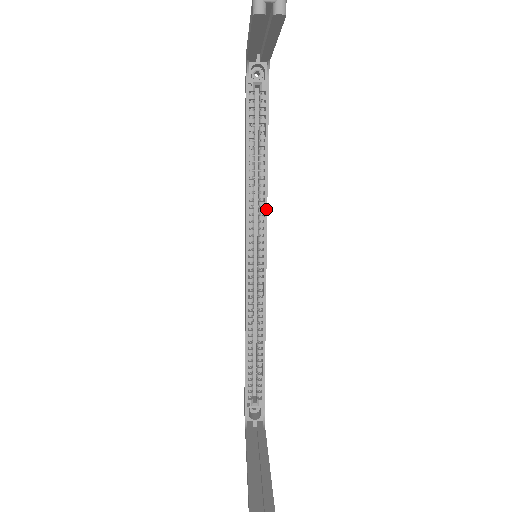
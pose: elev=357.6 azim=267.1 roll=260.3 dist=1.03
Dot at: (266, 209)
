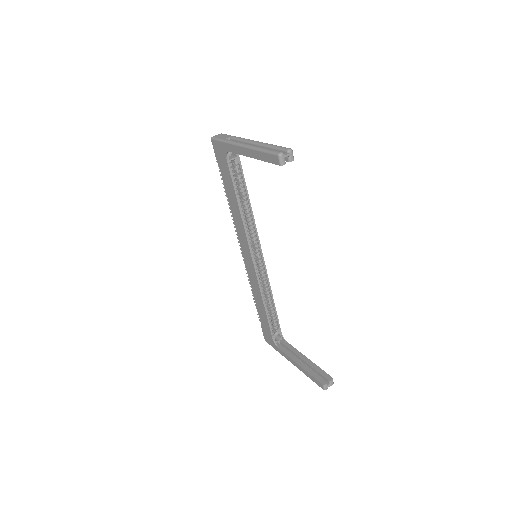
Dot at: (256, 229)
